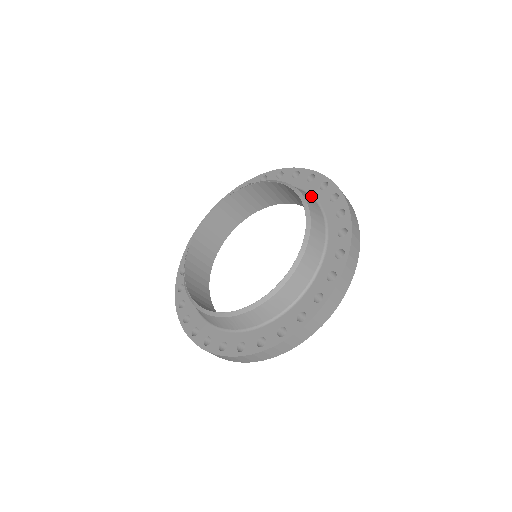
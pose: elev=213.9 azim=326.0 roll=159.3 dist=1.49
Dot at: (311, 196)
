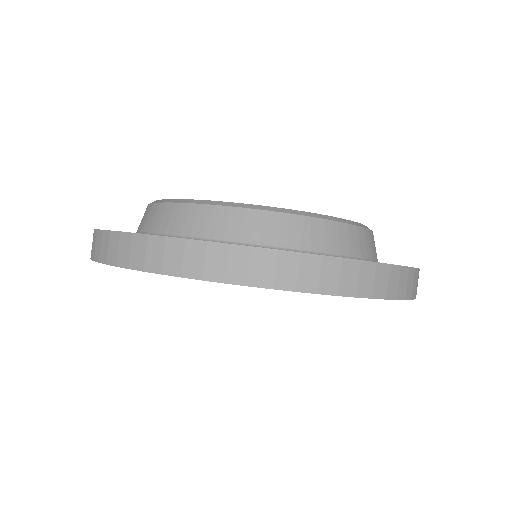
Dot at: occluded
